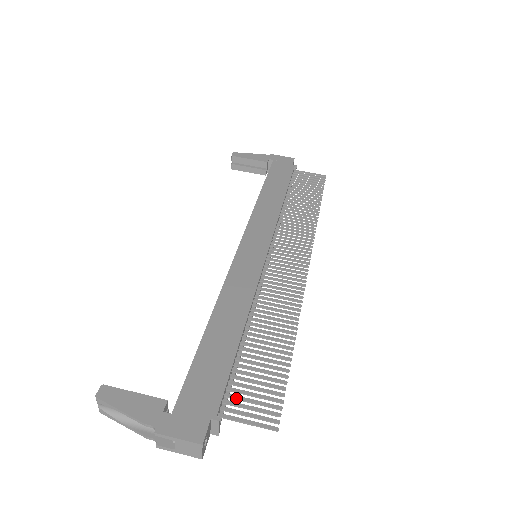
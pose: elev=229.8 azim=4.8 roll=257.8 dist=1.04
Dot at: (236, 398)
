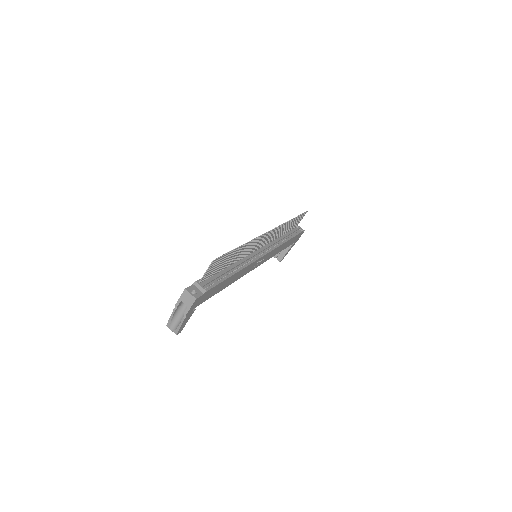
Dot at: (208, 274)
